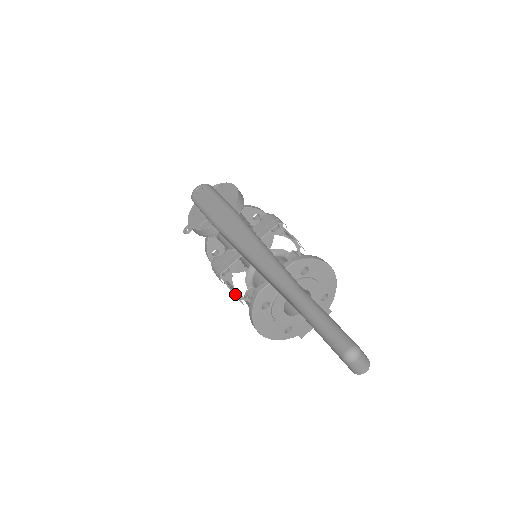
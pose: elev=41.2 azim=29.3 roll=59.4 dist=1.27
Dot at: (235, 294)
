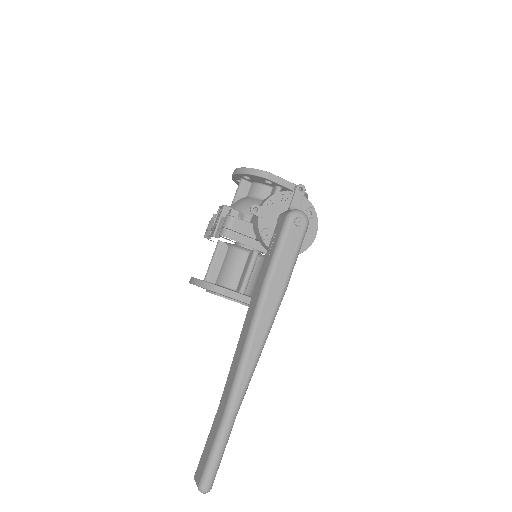
Dot at: (214, 230)
